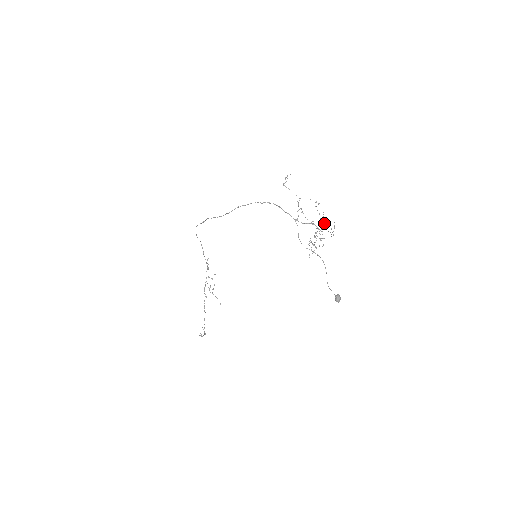
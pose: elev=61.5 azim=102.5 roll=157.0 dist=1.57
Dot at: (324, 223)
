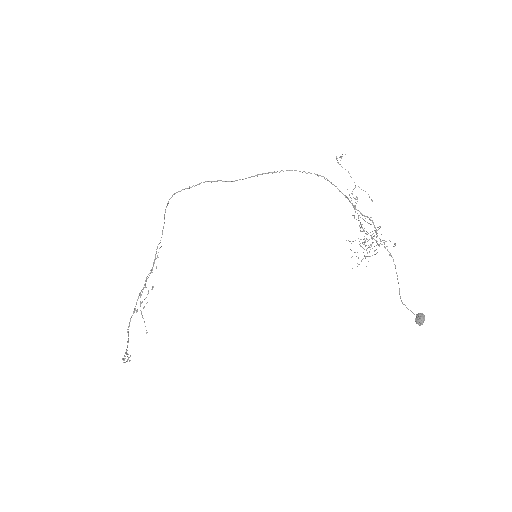
Dot at: occluded
